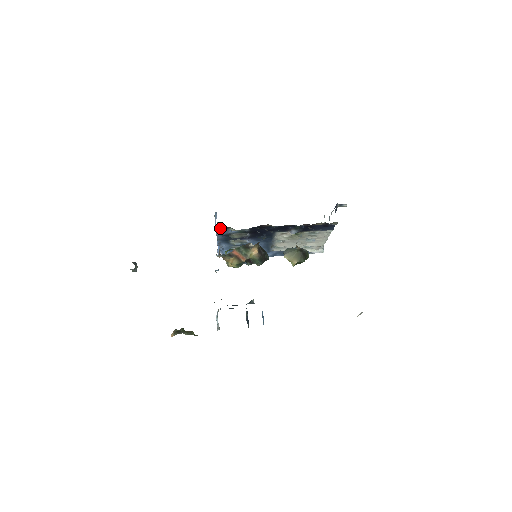
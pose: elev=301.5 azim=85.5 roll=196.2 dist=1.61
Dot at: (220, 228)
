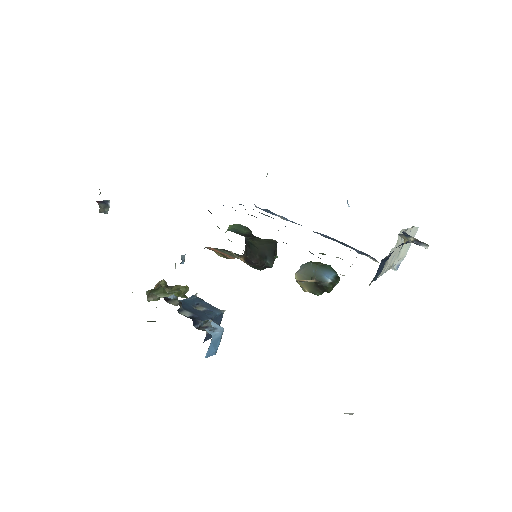
Dot at: occluded
